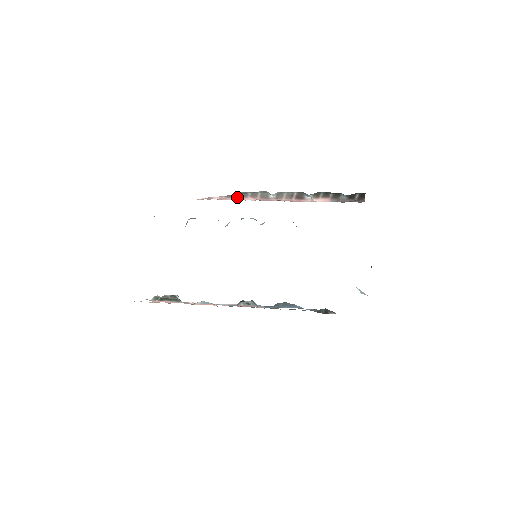
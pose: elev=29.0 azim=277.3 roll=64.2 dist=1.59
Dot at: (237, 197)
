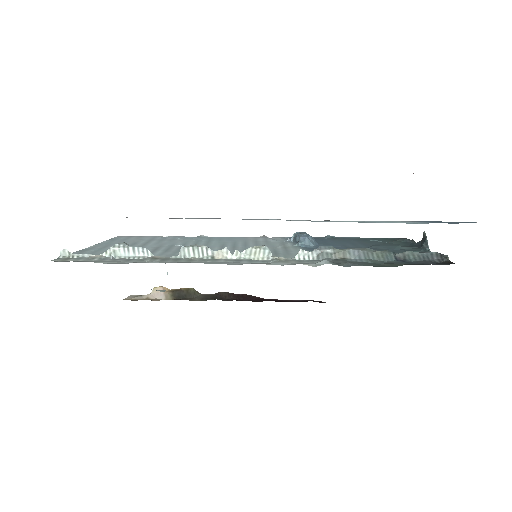
Dot at: occluded
